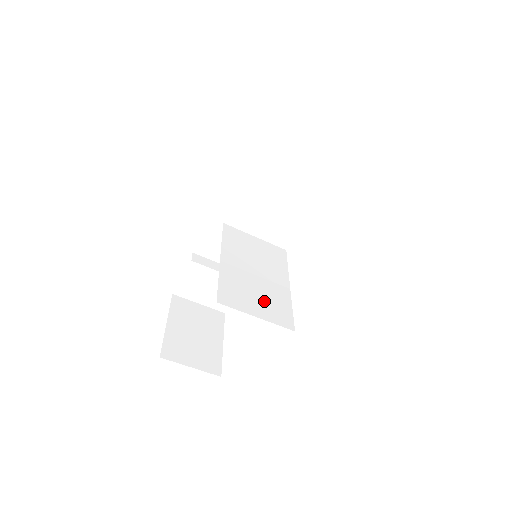
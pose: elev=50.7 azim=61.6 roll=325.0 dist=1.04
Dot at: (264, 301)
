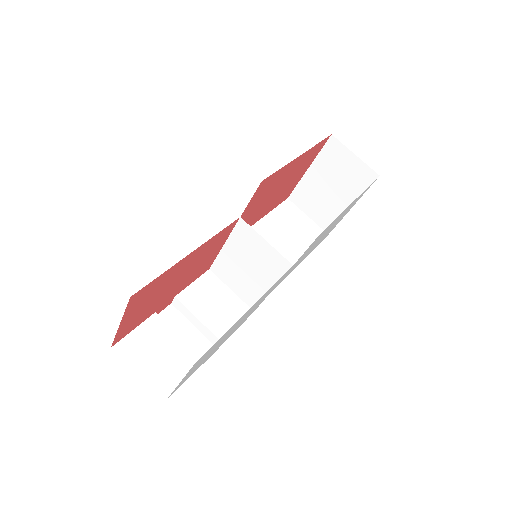
Dot at: occluded
